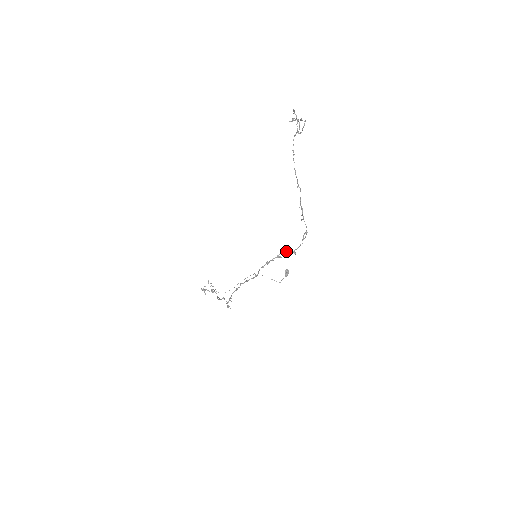
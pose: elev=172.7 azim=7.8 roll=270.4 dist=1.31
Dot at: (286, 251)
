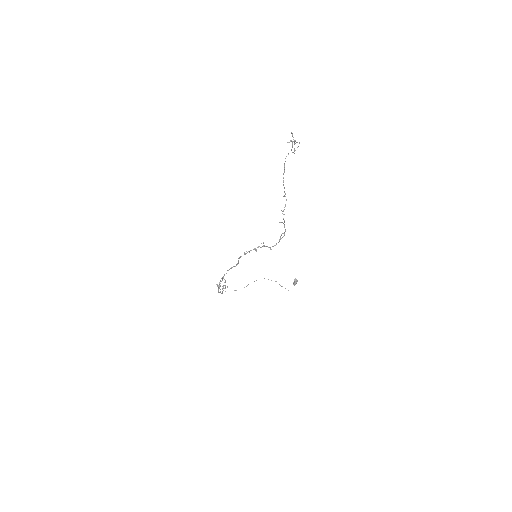
Dot at: (263, 246)
